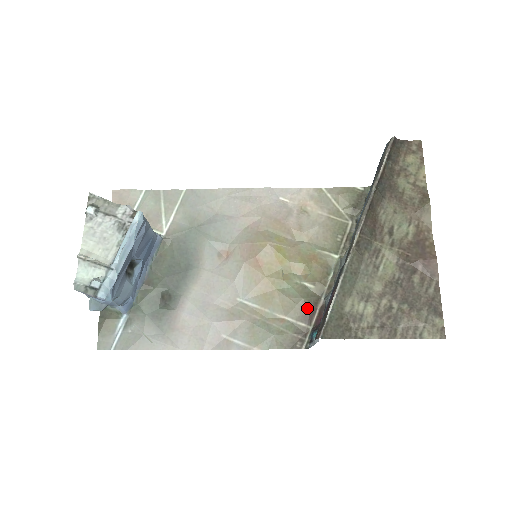
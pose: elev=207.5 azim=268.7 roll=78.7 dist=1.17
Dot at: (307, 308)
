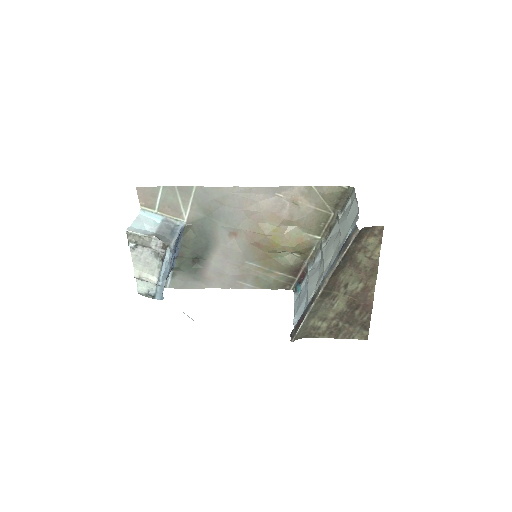
Dot at: (294, 269)
